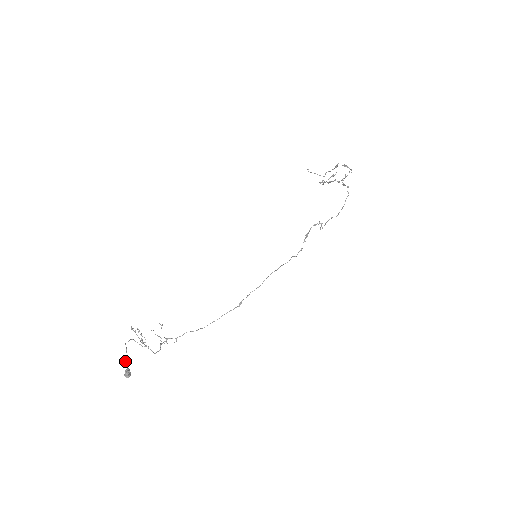
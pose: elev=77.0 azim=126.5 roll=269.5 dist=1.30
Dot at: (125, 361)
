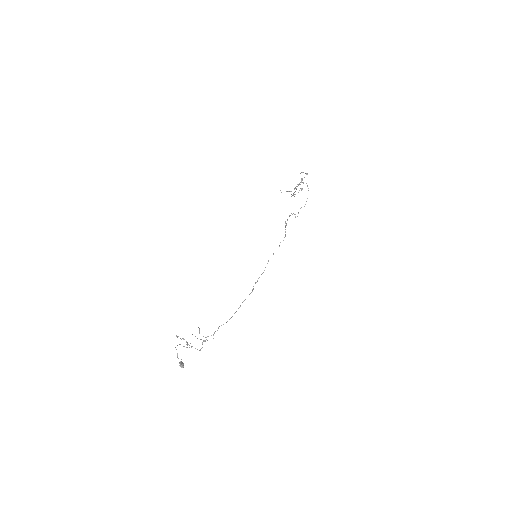
Dot at: (178, 358)
